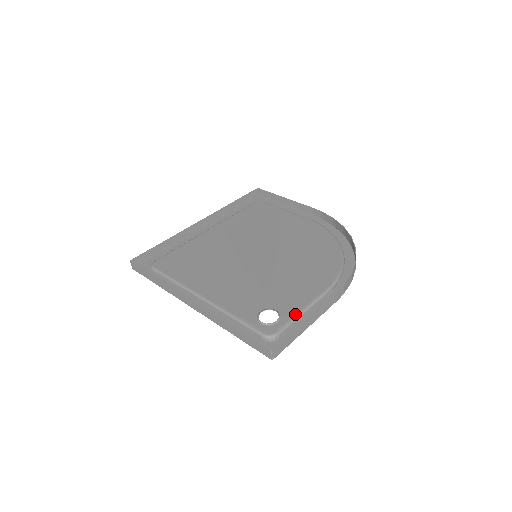
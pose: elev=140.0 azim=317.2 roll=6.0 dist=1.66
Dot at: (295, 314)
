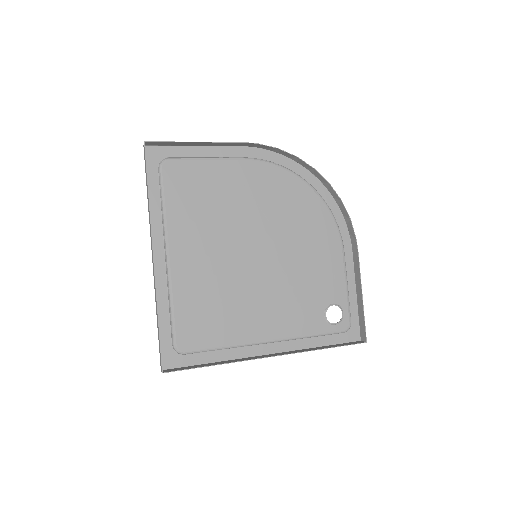
Dot at: (347, 295)
